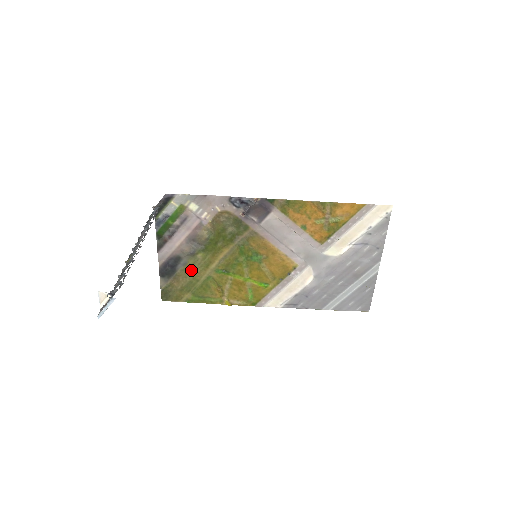
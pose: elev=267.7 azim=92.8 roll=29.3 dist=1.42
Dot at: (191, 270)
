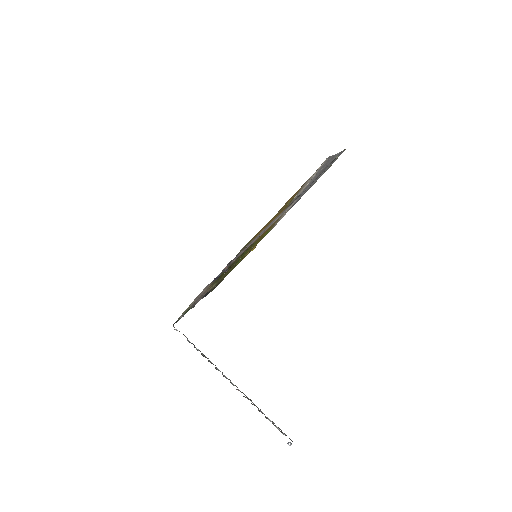
Dot at: occluded
